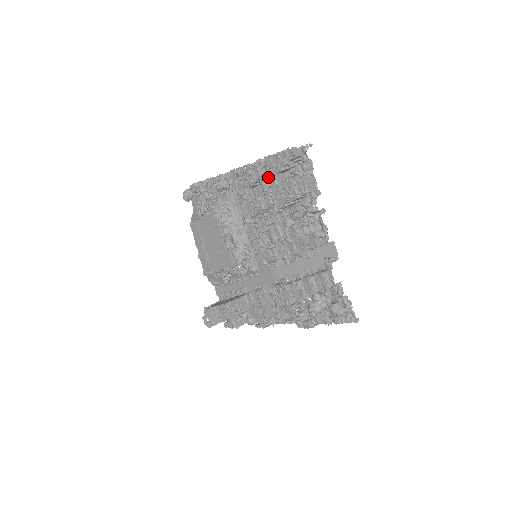
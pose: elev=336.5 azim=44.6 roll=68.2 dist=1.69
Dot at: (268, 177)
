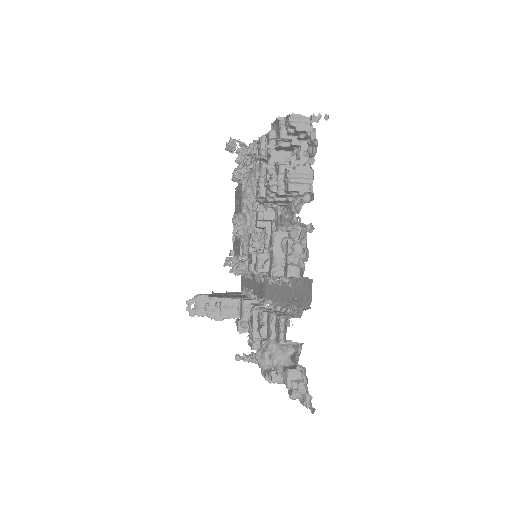
Dot at: (267, 151)
